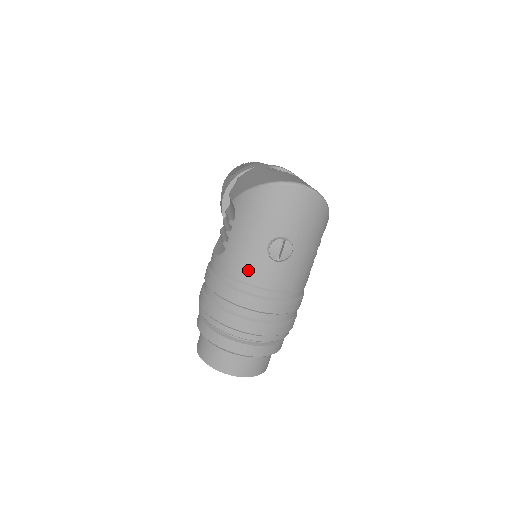
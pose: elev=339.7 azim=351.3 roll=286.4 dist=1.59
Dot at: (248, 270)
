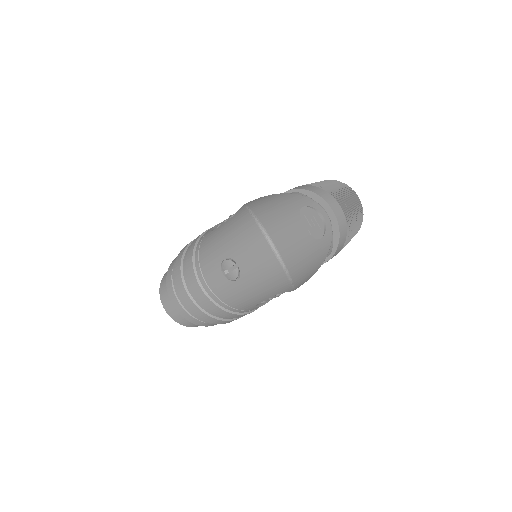
Dot at: (206, 259)
